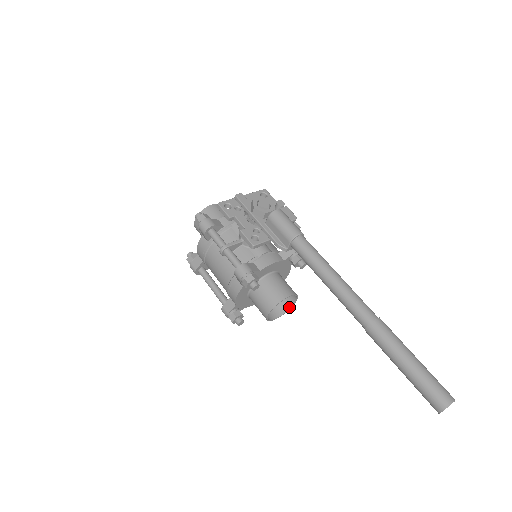
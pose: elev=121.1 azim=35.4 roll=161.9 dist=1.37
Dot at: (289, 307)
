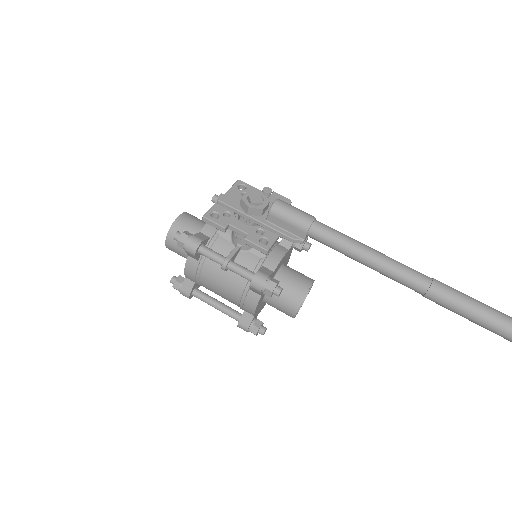
Dot at: (306, 294)
